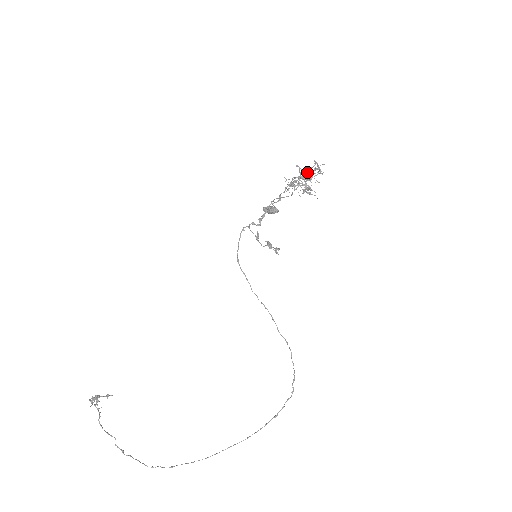
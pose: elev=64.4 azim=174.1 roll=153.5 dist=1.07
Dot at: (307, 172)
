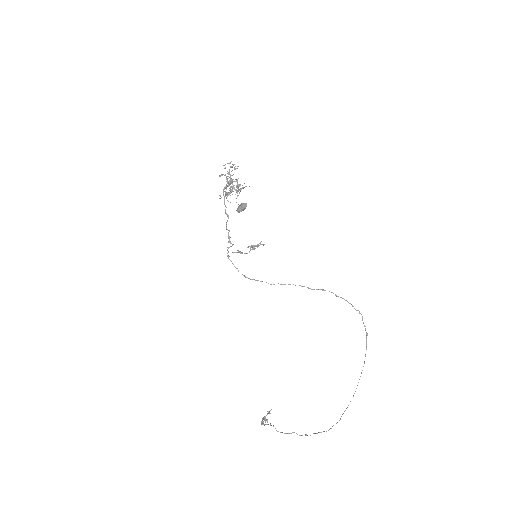
Dot at: occluded
